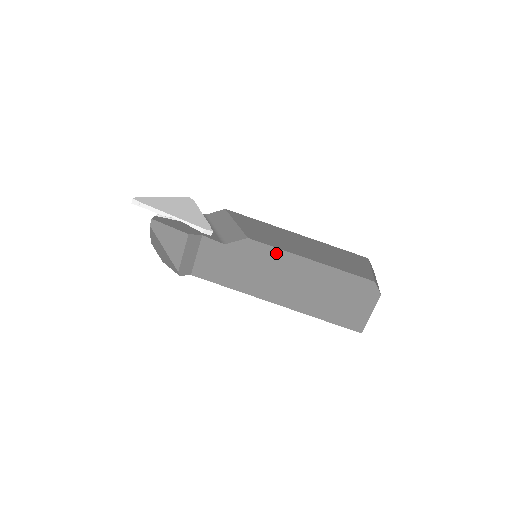
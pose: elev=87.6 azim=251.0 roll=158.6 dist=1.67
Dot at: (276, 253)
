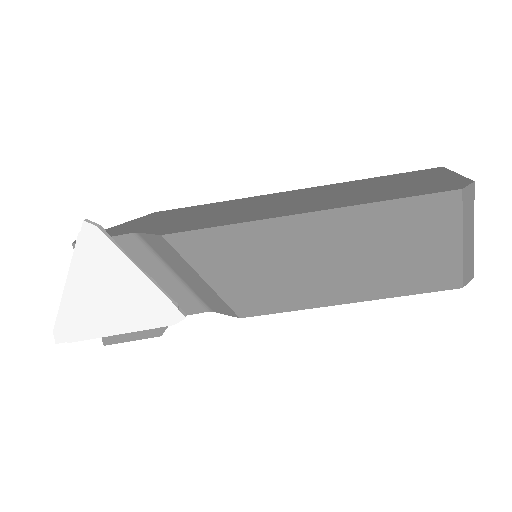
Dot at: occluded
